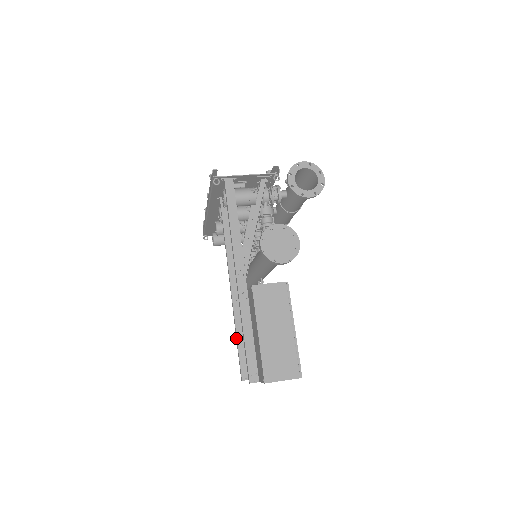
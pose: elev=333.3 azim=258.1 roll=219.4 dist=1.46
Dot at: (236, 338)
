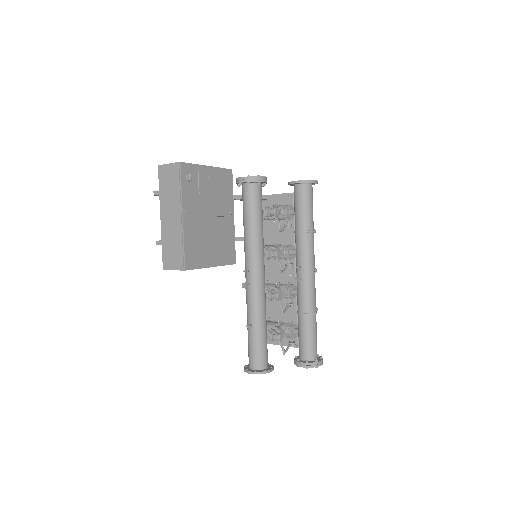
Dot at: occluded
